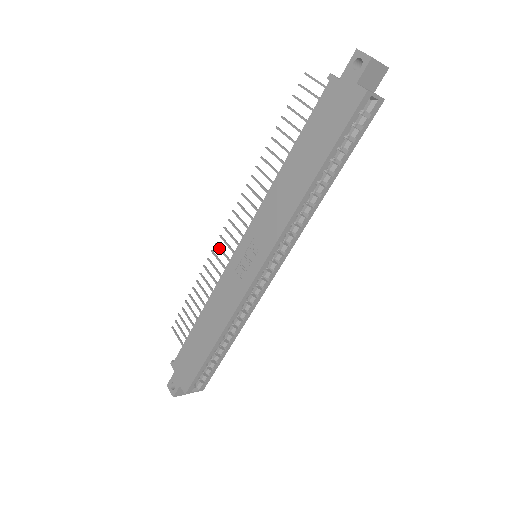
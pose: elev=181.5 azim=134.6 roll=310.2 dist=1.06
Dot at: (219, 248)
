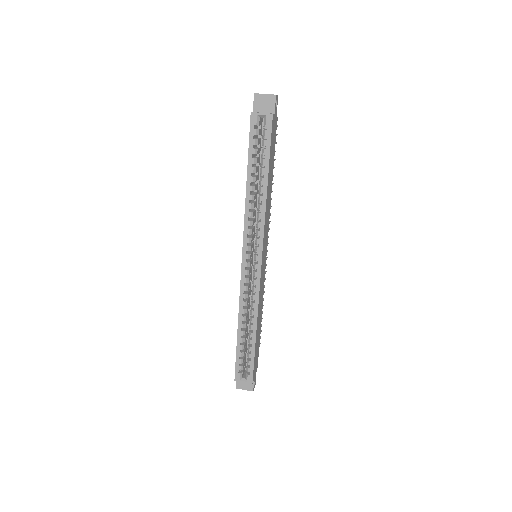
Dot at: occluded
